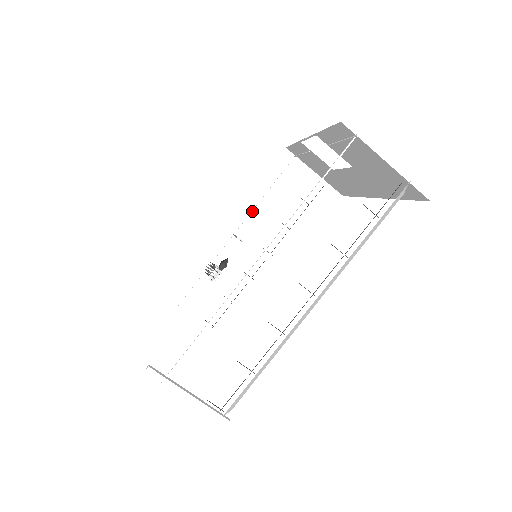
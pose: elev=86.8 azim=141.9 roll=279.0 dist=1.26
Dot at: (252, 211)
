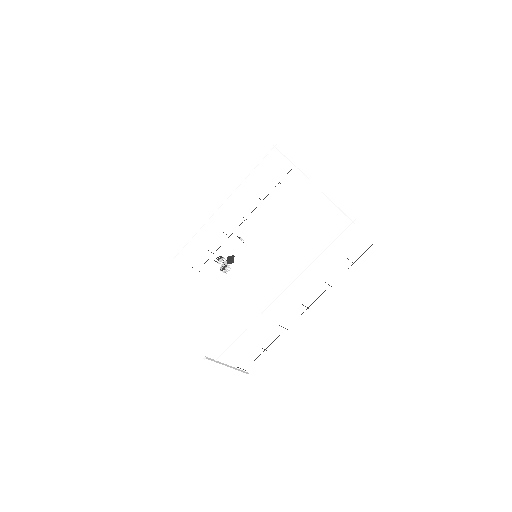
Dot at: occluded
